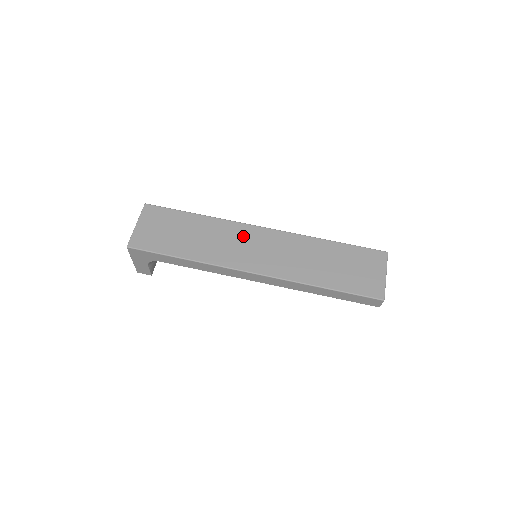
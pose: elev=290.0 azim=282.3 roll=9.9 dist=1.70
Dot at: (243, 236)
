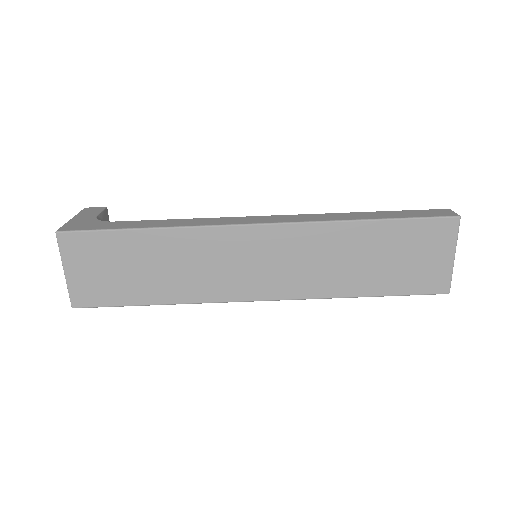
Dot at: (230, 249)
